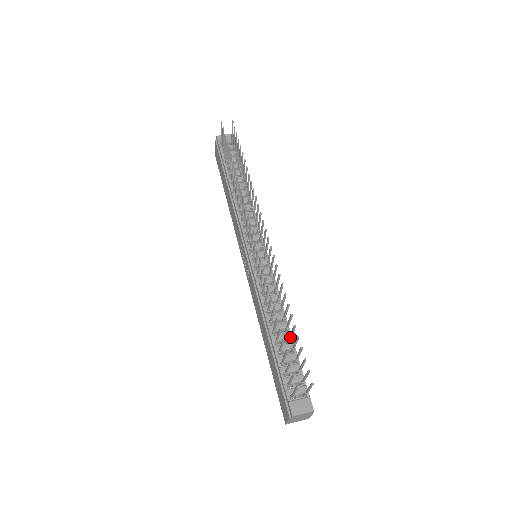
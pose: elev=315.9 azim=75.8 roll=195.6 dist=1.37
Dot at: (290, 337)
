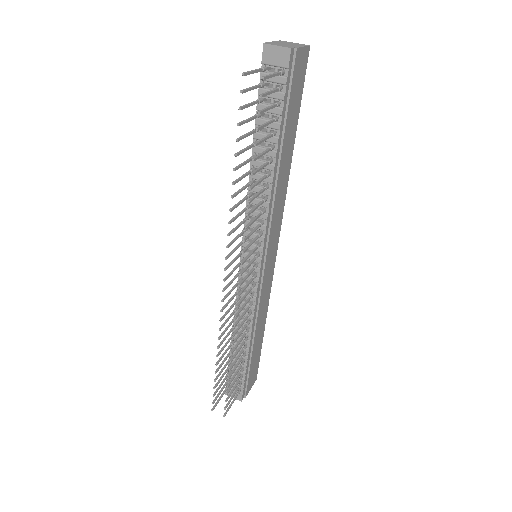
Dot at: (240, 360)
